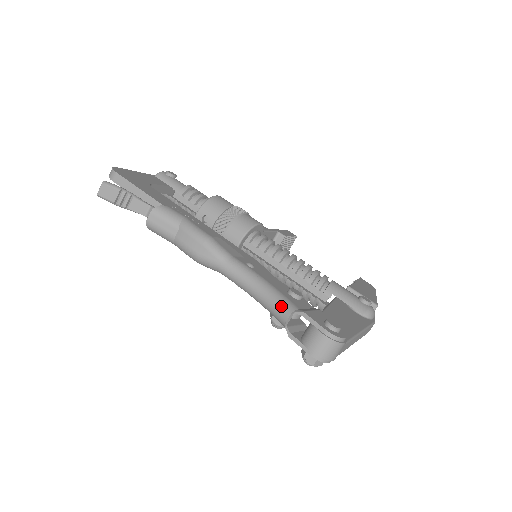
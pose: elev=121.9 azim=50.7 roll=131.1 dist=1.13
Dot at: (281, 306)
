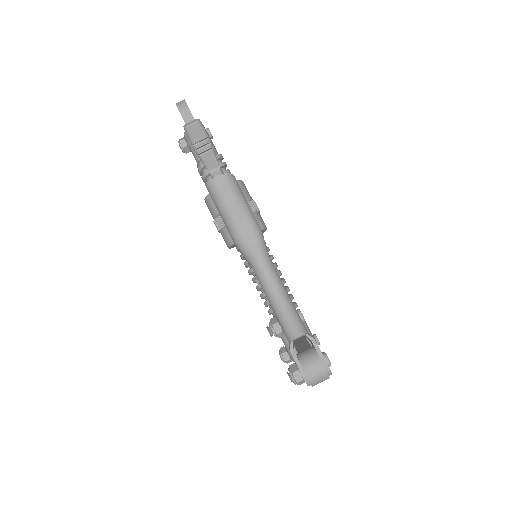
Dot at: (296, 323)
